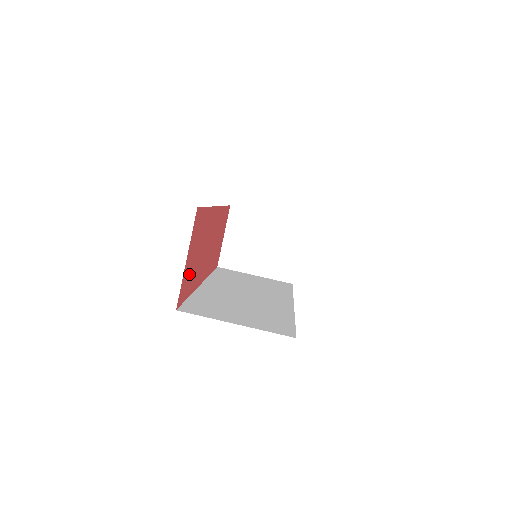
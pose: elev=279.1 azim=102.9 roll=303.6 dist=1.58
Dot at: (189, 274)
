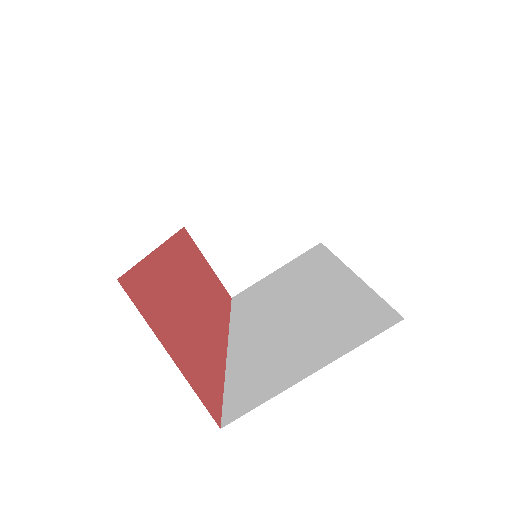
Dot at: (196, 362)
